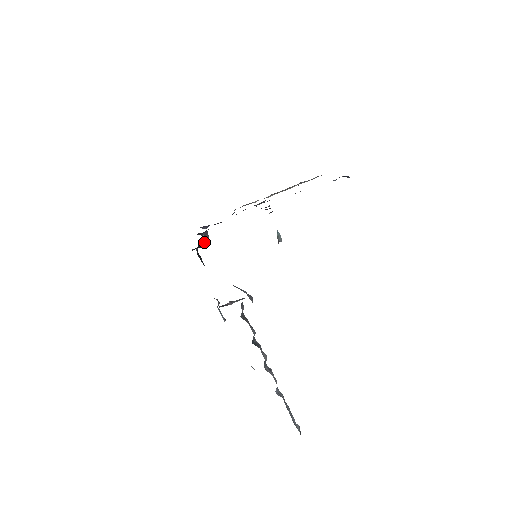
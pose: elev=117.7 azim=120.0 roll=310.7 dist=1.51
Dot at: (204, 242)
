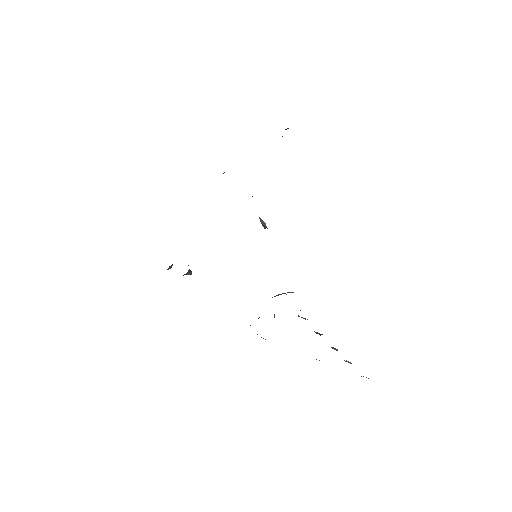
Dot at: occluded
